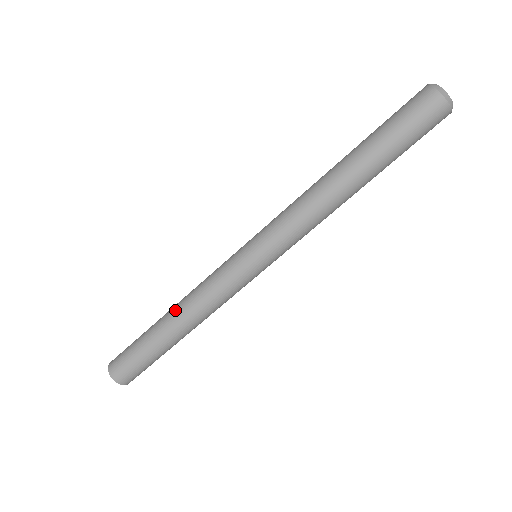
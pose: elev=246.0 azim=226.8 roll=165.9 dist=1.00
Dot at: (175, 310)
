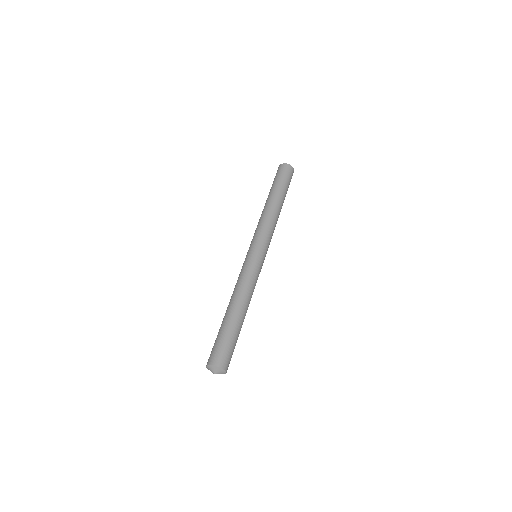
Dot at: (229, 302)
